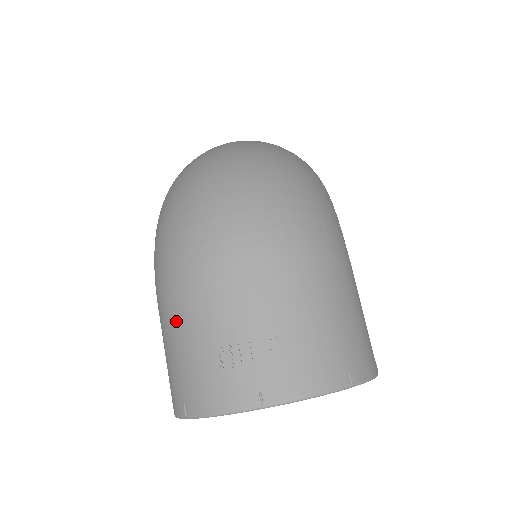
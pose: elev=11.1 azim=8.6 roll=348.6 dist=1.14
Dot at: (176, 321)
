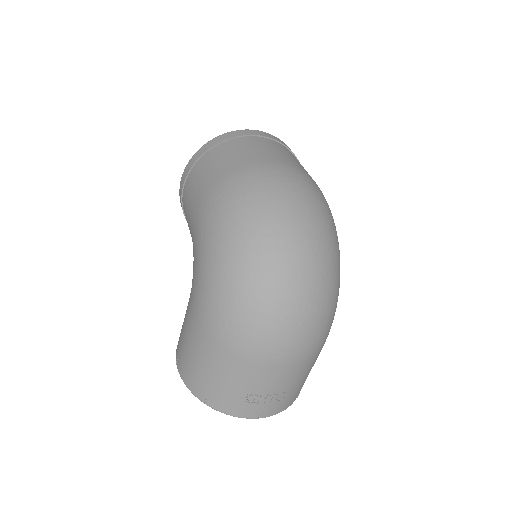
Dot at: (224, 367)
